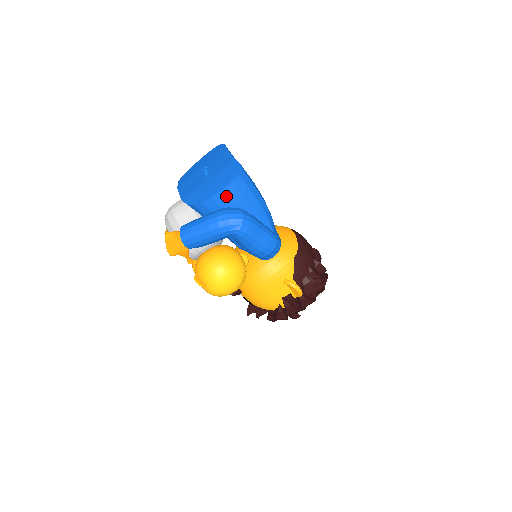
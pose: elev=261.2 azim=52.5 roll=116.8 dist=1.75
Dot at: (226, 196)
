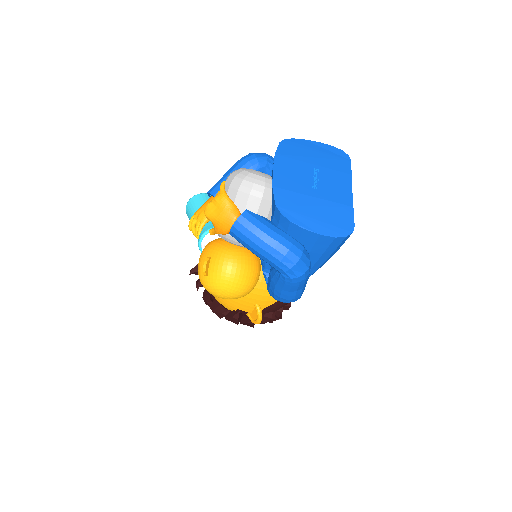
Dot at: (315, 239)
